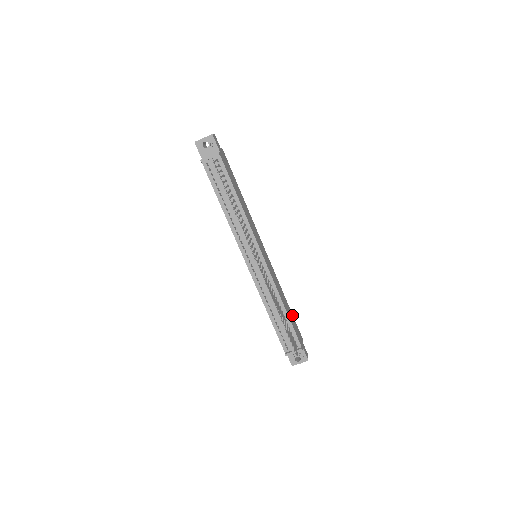
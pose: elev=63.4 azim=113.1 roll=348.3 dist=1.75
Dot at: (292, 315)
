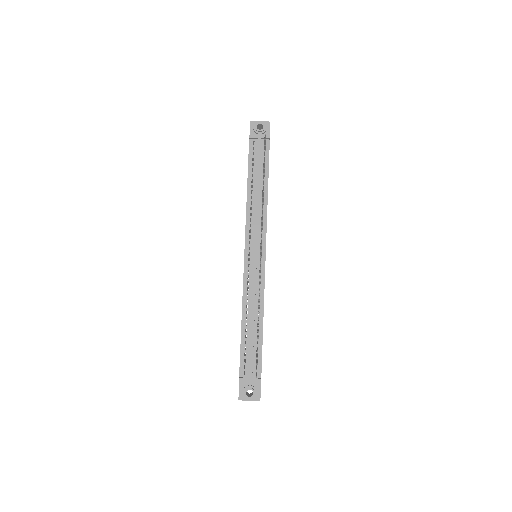
Dot at: occluded
